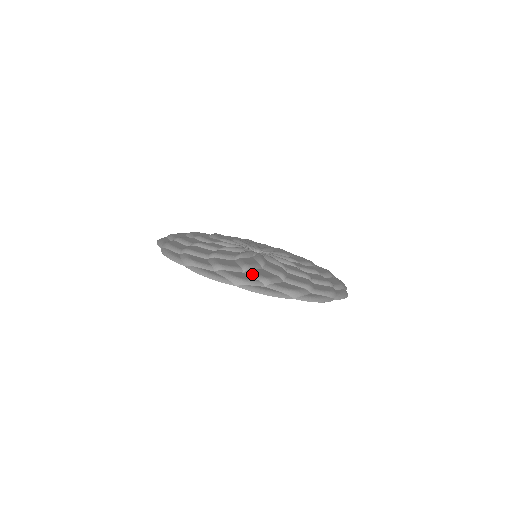
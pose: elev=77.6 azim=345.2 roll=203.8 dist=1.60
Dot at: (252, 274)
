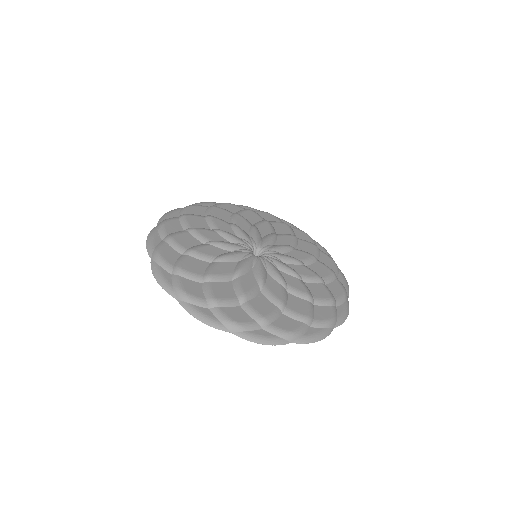
Dot at: (206, 289)
